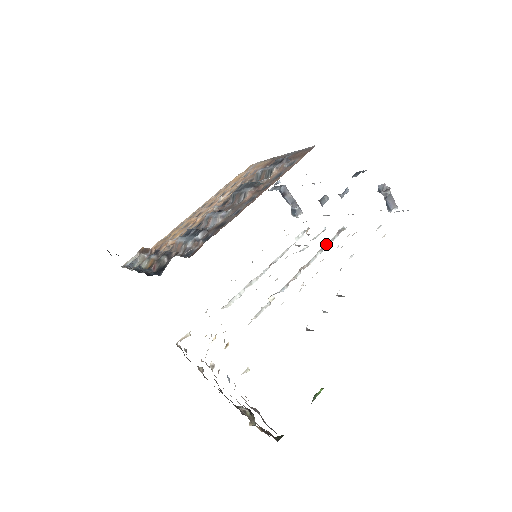
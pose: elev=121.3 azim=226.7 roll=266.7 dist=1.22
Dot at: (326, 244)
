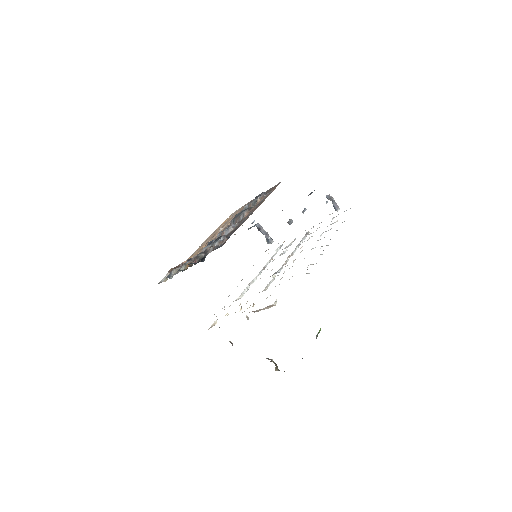
Dot at: (300, 242)
